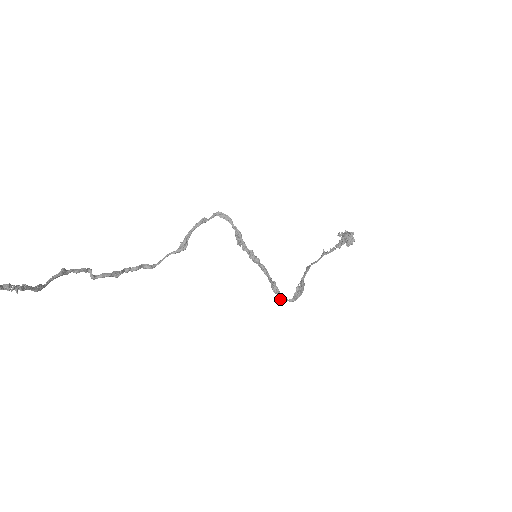
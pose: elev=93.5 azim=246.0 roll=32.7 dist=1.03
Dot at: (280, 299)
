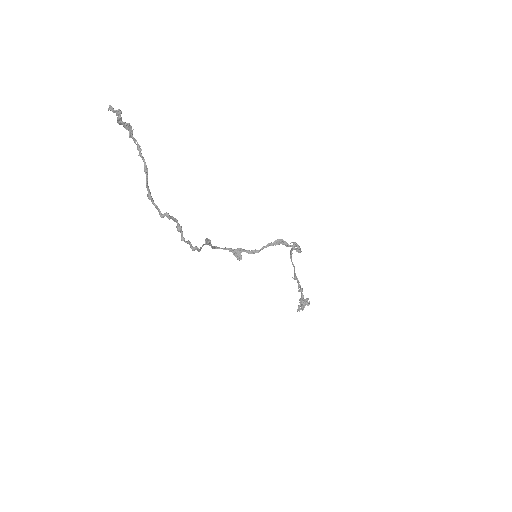
Dot at: (291, 246)
